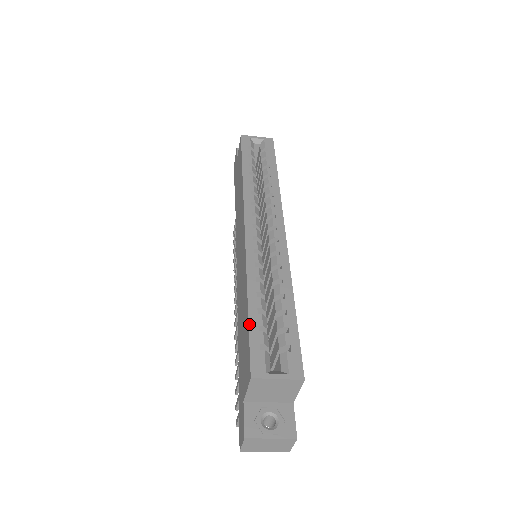
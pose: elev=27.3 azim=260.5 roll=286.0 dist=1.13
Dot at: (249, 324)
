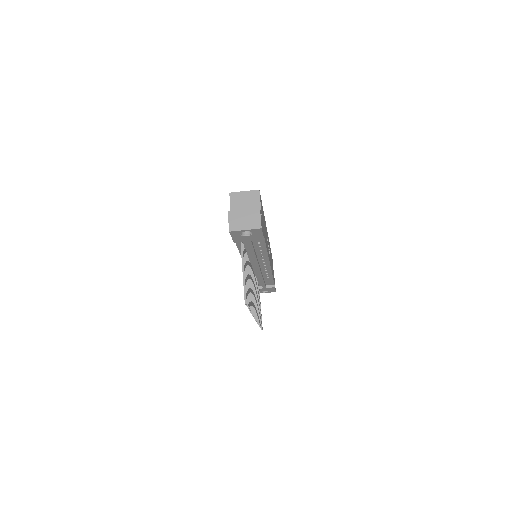
Dot at: occluded
